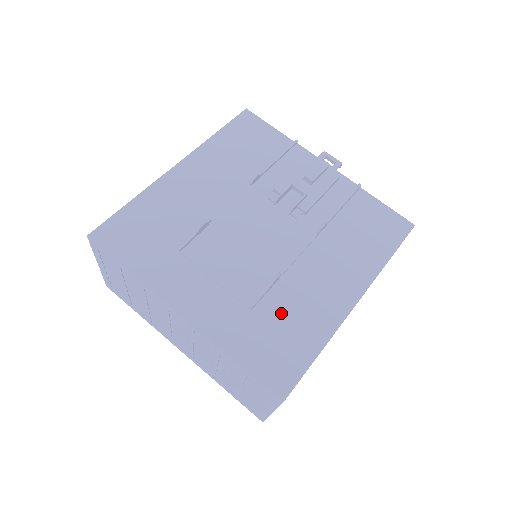
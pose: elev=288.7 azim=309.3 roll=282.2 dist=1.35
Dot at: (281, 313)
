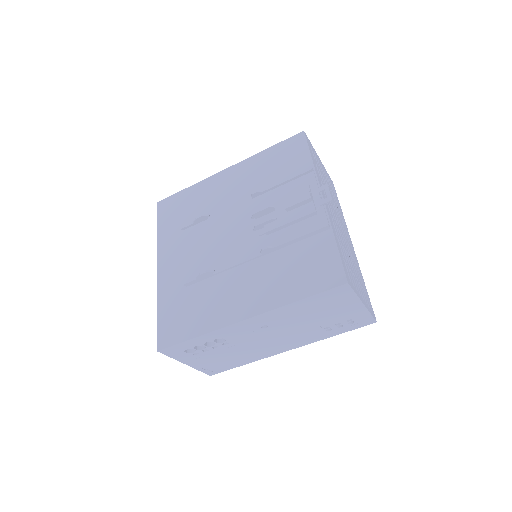
Dot at: (199, 298)
